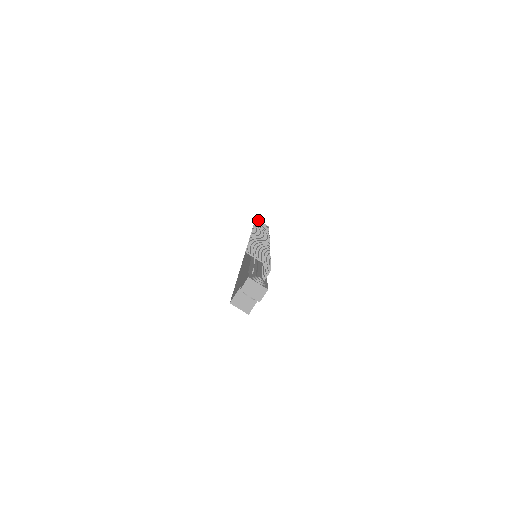
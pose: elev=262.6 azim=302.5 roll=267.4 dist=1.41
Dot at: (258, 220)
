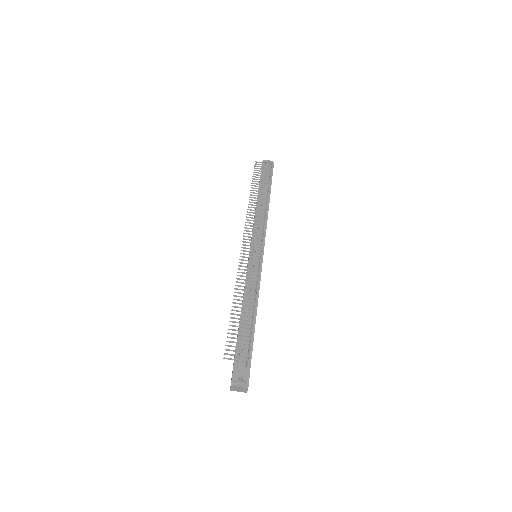
Dot at: (257, 166)
